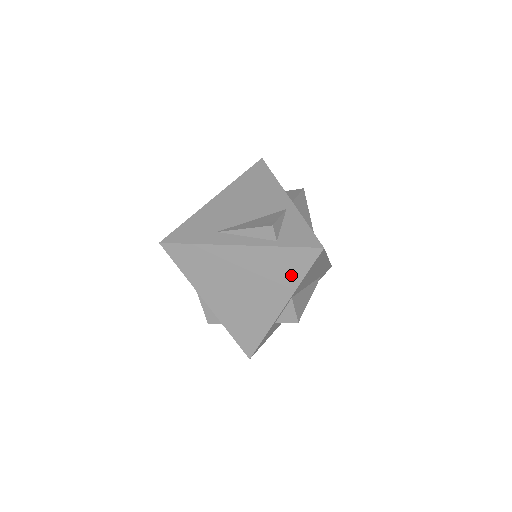
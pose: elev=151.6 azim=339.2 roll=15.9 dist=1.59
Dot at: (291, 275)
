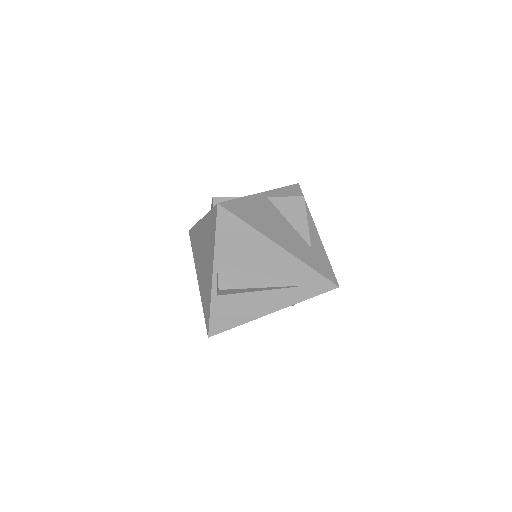
Dot at: (212, 237)
